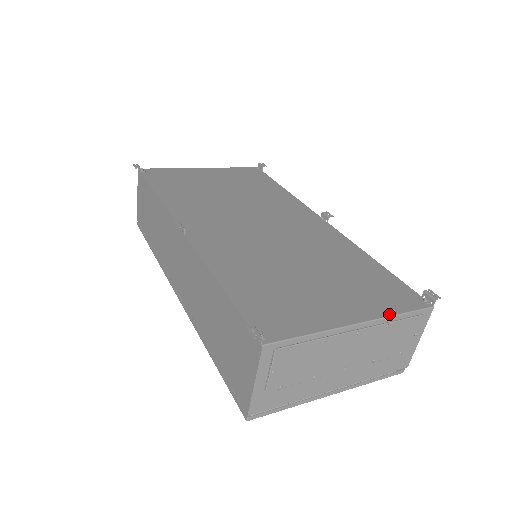
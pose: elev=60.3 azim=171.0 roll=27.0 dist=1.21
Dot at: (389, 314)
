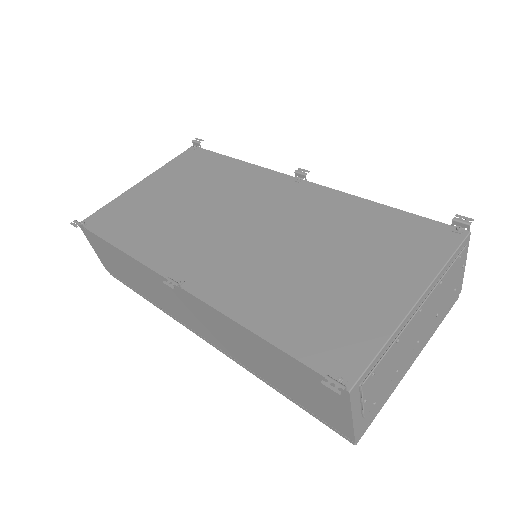
Dot at: (437, 270)
